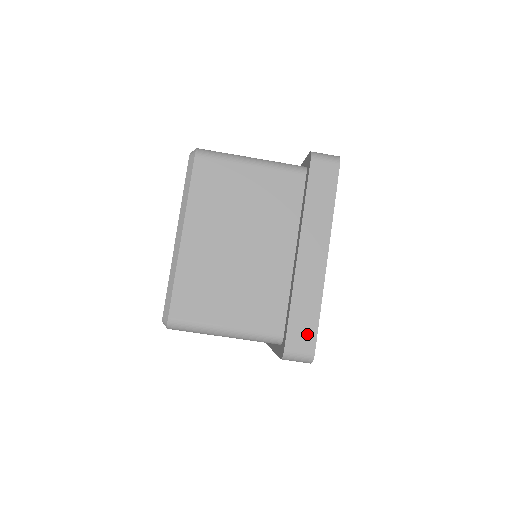
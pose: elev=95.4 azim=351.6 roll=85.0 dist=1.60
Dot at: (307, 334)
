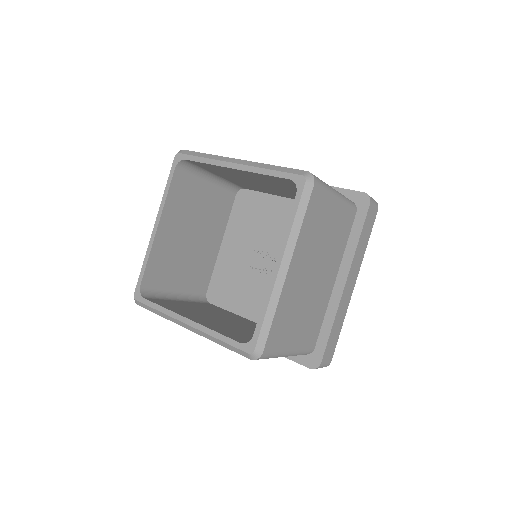
Dot at: (332, 348)
